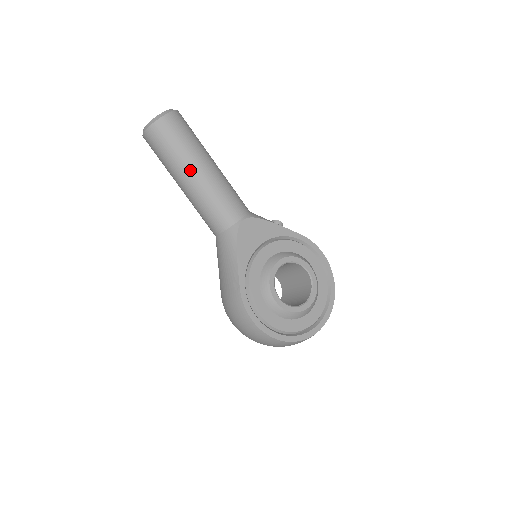
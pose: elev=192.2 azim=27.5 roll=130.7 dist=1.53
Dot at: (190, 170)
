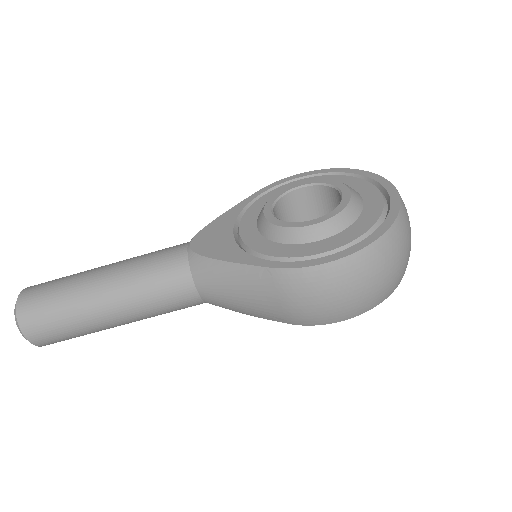
Dot at: (93, 290)
